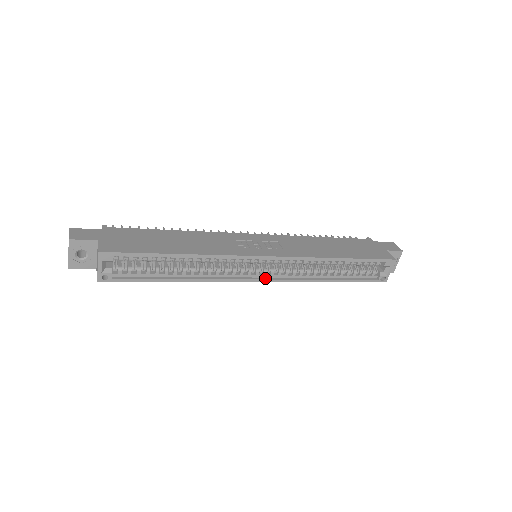
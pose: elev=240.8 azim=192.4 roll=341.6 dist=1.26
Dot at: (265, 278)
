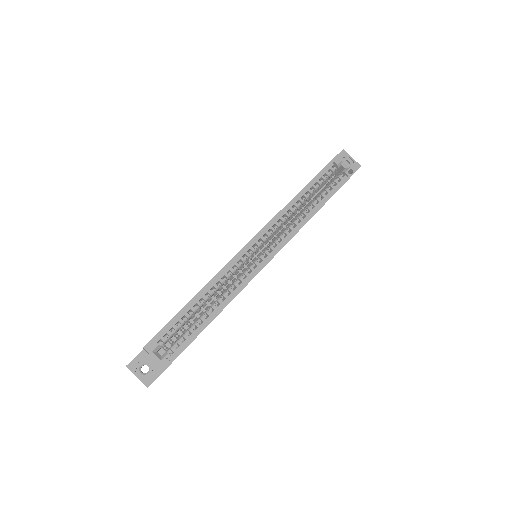
Dot at: (271, 255)
